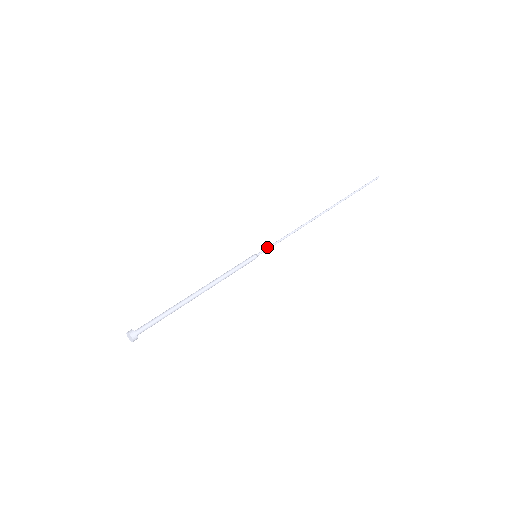
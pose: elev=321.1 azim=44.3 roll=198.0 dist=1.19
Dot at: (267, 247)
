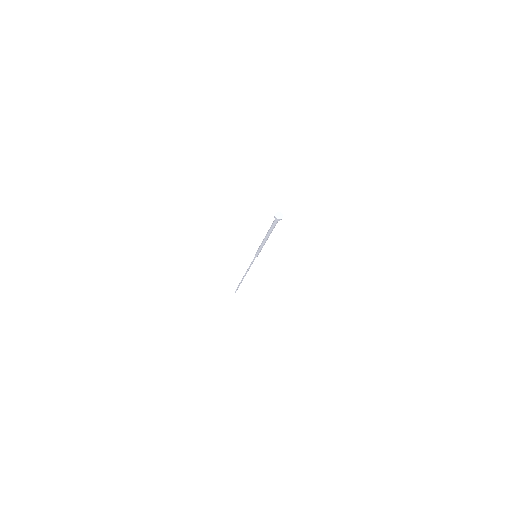
Dot at: (253, 259)
